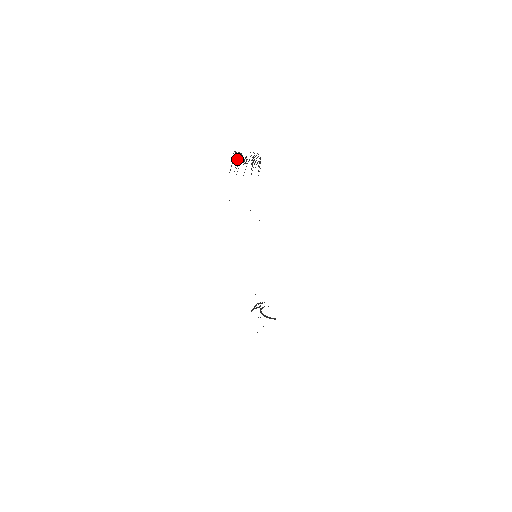
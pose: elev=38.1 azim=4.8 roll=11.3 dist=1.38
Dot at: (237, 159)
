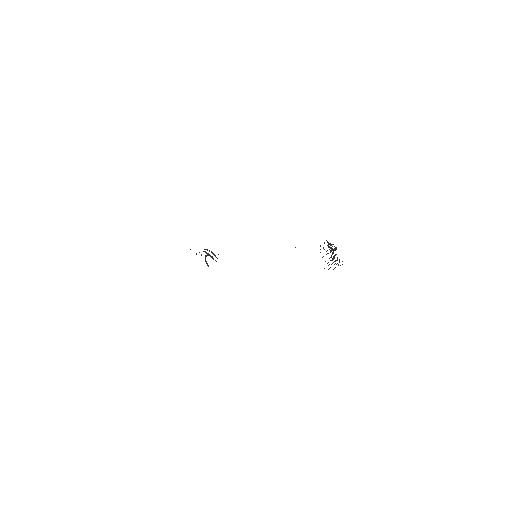
Dot at: (331, 251)
